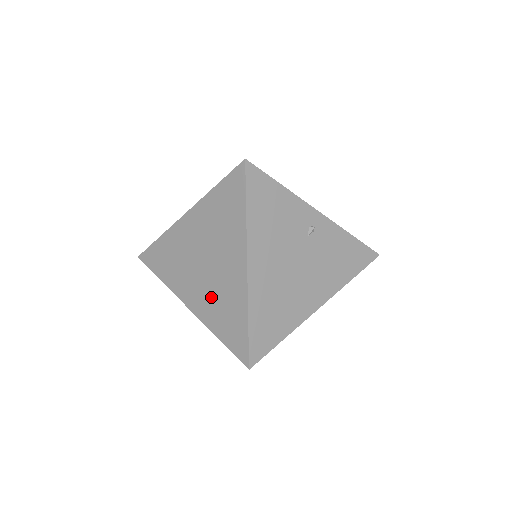
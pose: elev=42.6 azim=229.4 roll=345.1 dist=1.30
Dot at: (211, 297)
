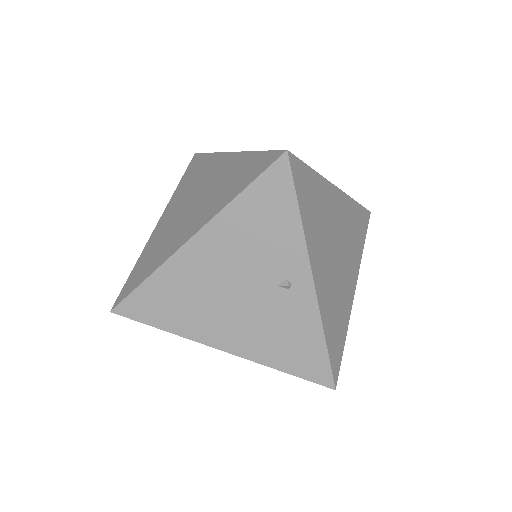
Dot at: (165, 233)
